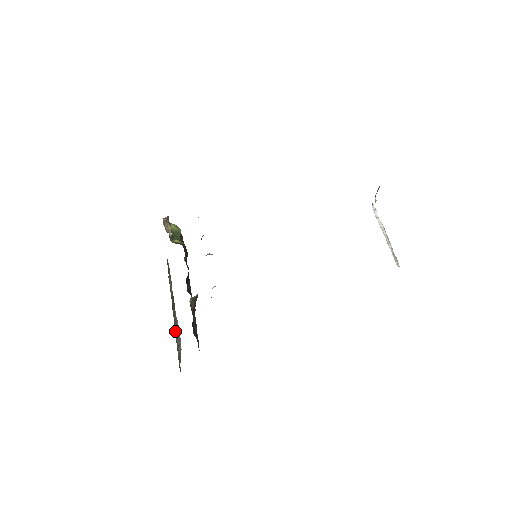
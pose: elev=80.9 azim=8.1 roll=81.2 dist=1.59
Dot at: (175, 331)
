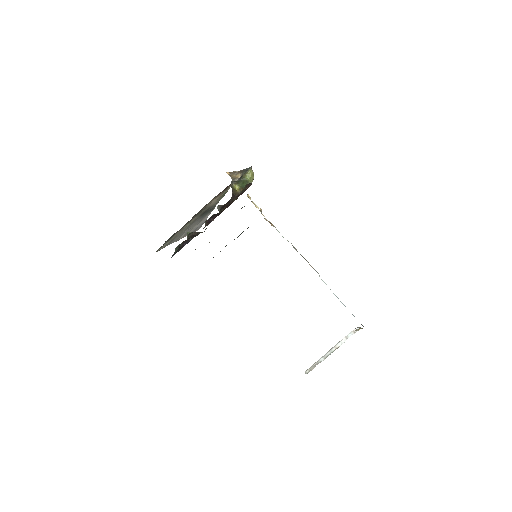
Dot at: (180, 230)
